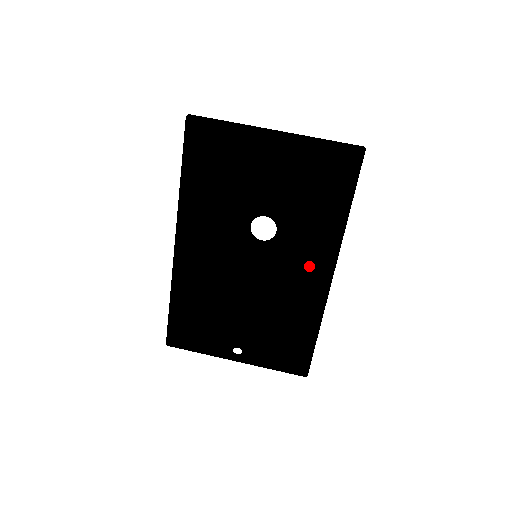
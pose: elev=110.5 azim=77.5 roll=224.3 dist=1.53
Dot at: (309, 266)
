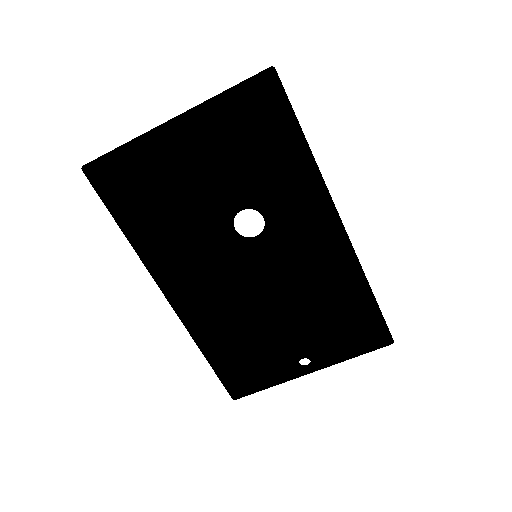
Dot at: (319, 229)
